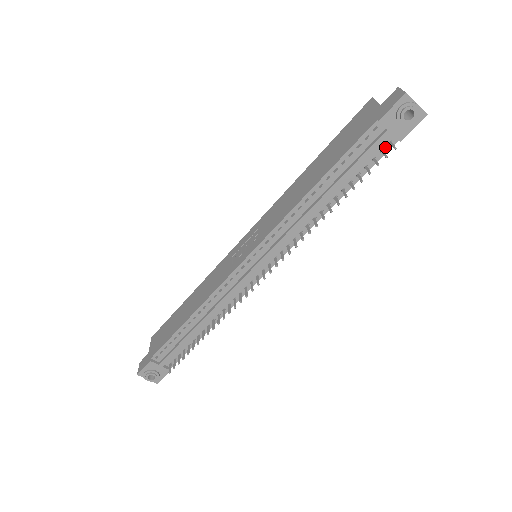
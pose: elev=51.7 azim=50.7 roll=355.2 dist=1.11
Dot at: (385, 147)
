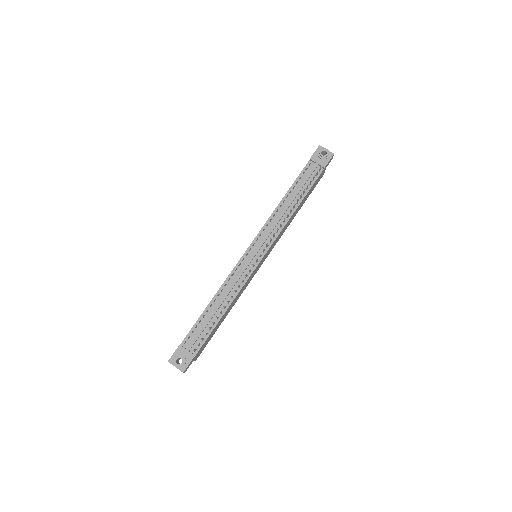
Dot at: (318, 173)
